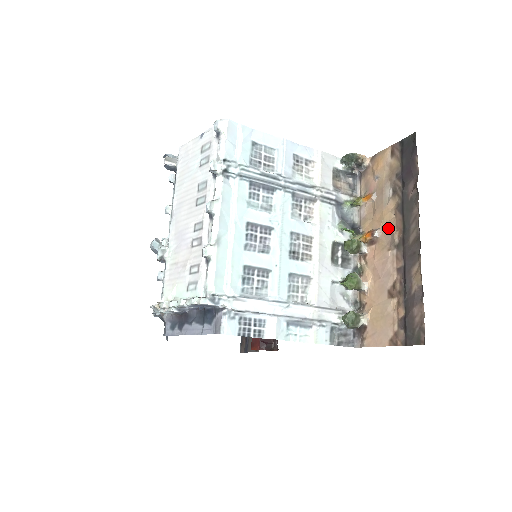
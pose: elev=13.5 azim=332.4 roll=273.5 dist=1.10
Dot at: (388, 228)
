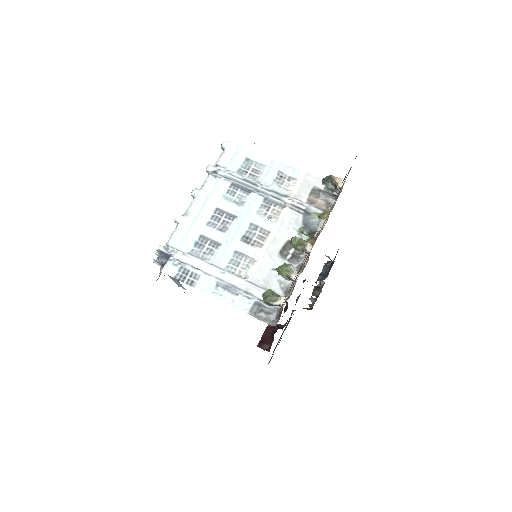
Dot at: (321, 229)
